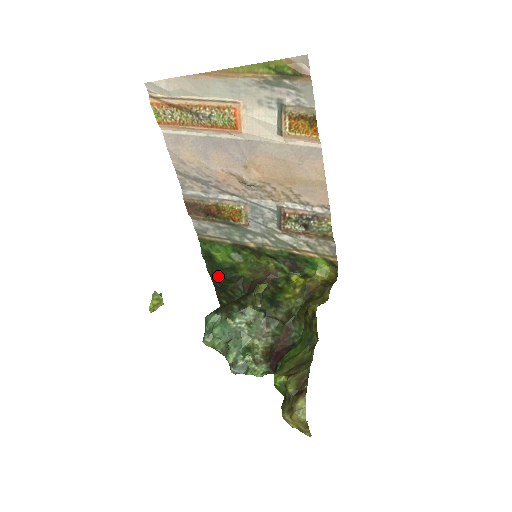
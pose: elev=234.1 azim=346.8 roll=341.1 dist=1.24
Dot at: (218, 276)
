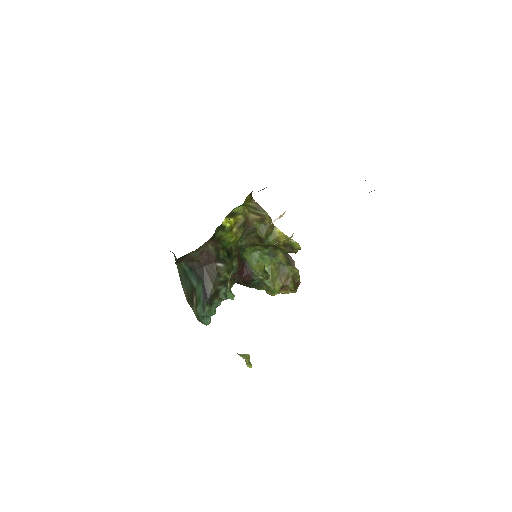
Dot at: occluded
